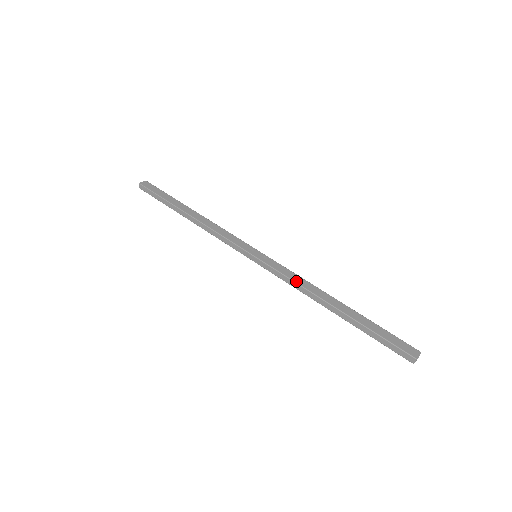
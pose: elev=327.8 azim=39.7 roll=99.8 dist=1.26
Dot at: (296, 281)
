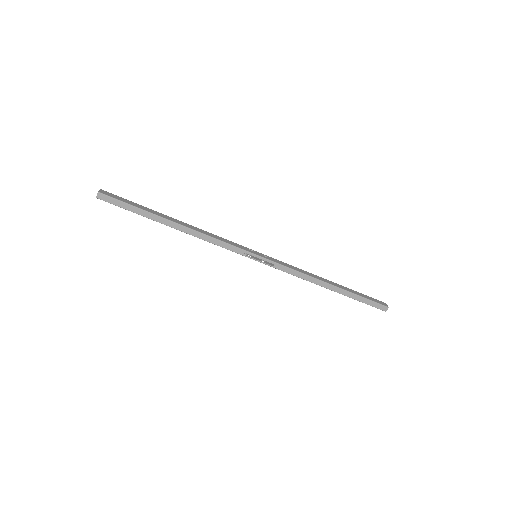
Dot at: (299, 271)
